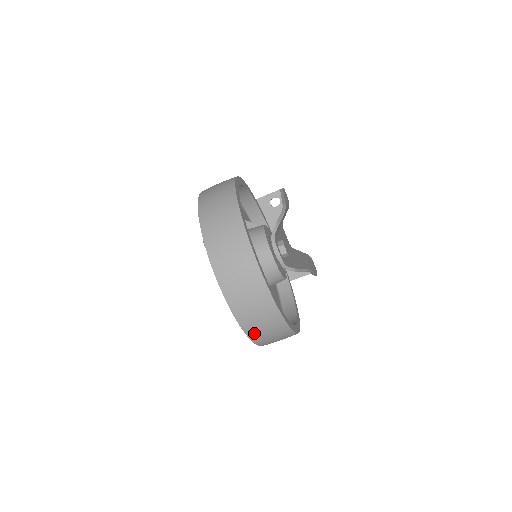
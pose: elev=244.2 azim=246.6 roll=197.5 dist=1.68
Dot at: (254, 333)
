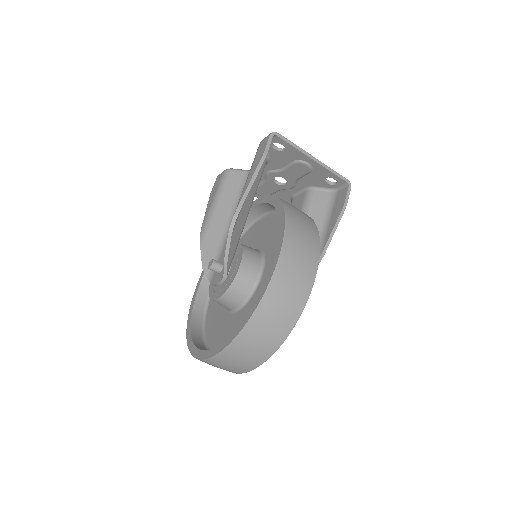
Dot at: occluded
